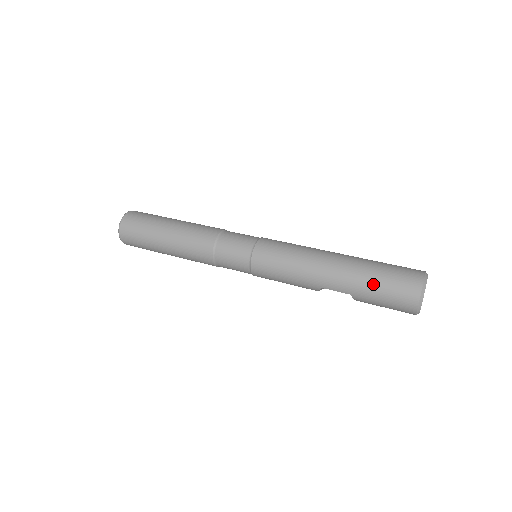
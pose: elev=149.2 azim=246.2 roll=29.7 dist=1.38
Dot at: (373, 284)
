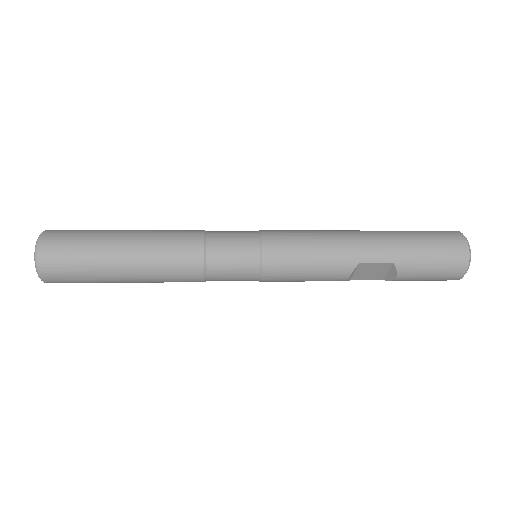
Dot at: (416, 242)
